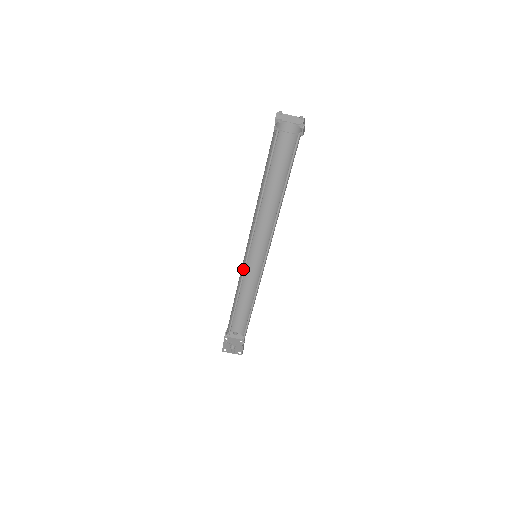
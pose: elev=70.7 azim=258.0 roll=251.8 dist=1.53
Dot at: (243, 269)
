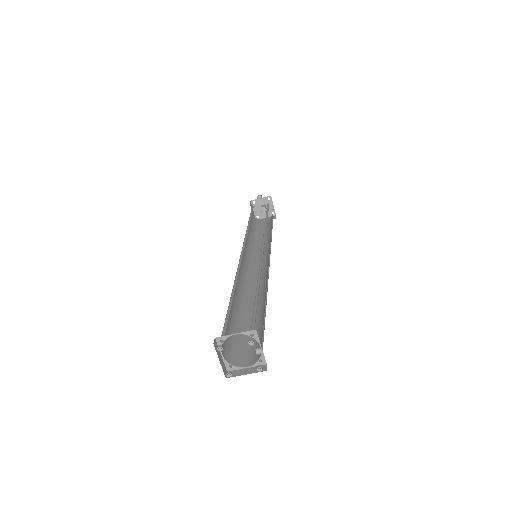
Dot at: (248, 260)
